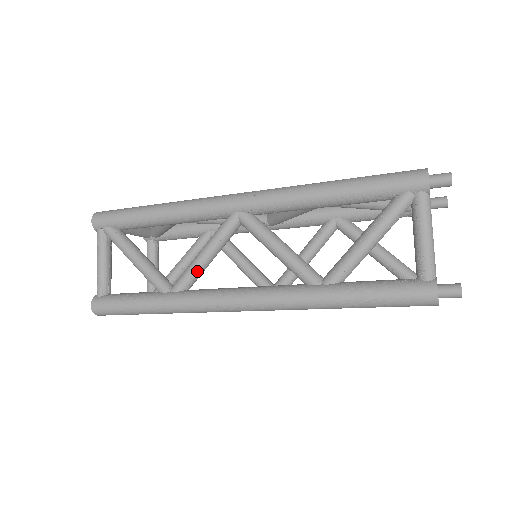
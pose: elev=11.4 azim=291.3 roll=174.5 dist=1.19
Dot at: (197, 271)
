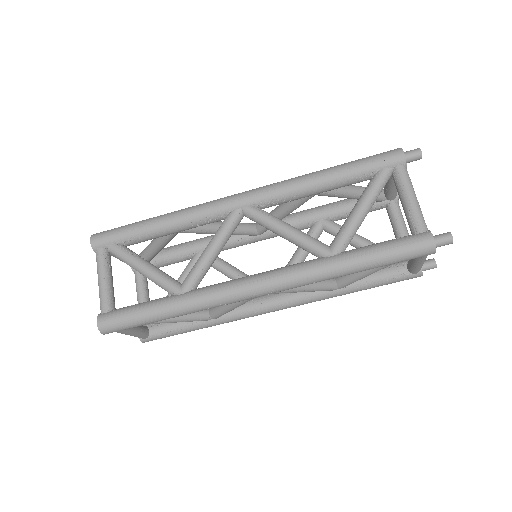
Dot at: occluded
